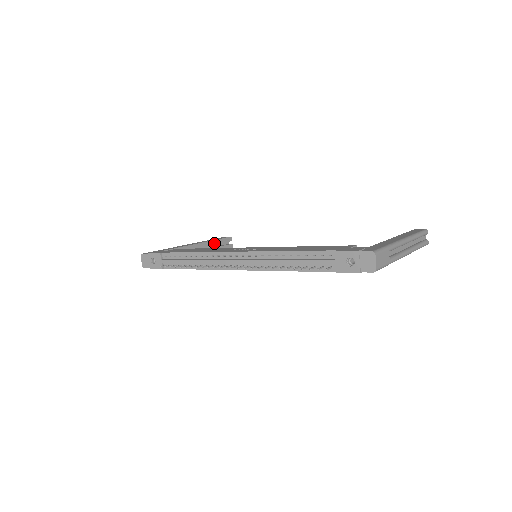
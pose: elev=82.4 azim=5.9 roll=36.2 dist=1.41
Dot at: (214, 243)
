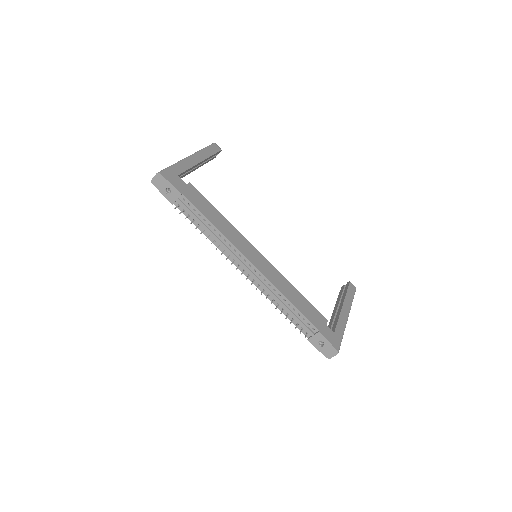
Dot at: (209, 158)
